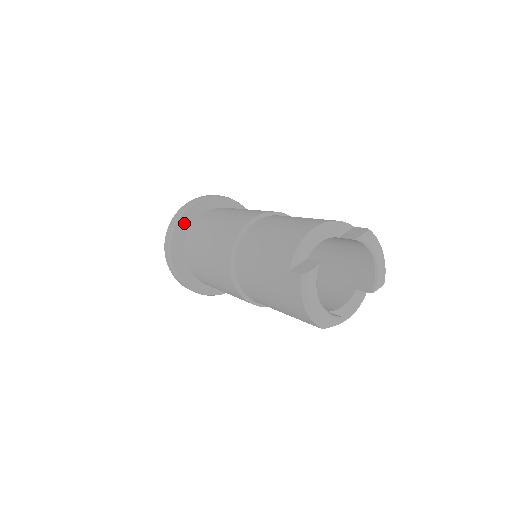
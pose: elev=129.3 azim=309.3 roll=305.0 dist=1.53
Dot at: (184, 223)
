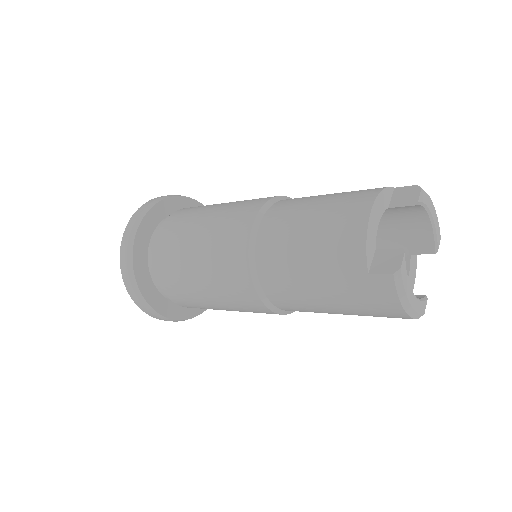
Dot at: (140, 250)
